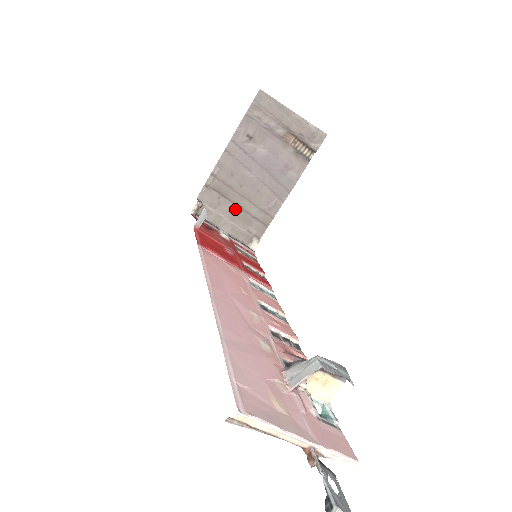
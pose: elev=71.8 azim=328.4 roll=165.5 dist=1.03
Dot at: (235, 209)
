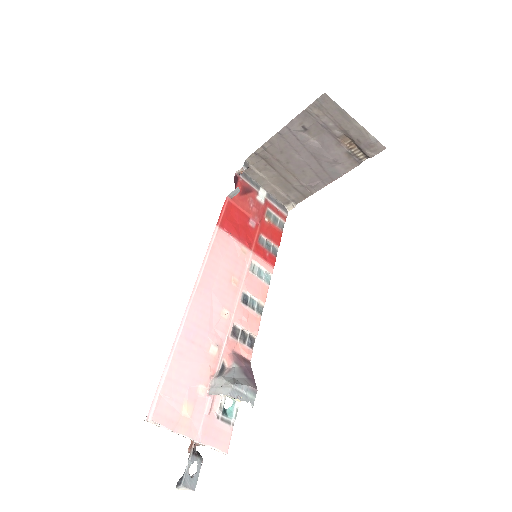
Dot at: (279, 177)
